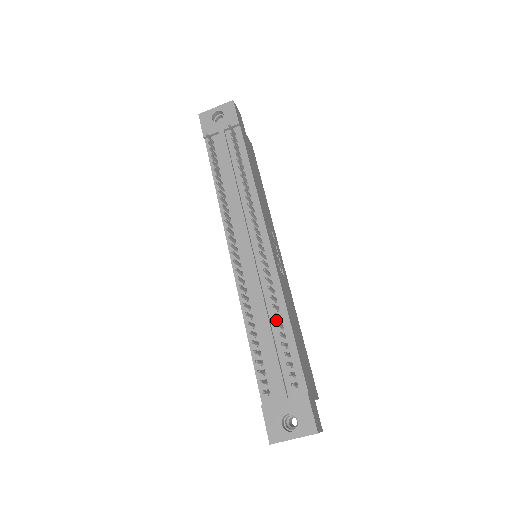
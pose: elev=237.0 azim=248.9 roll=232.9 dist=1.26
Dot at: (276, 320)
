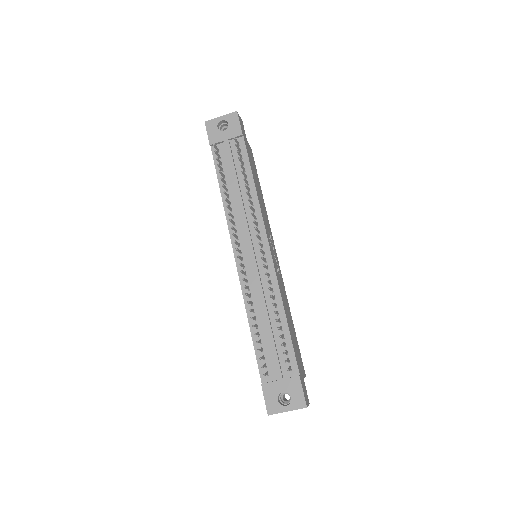
Dot at: (274, 315)
